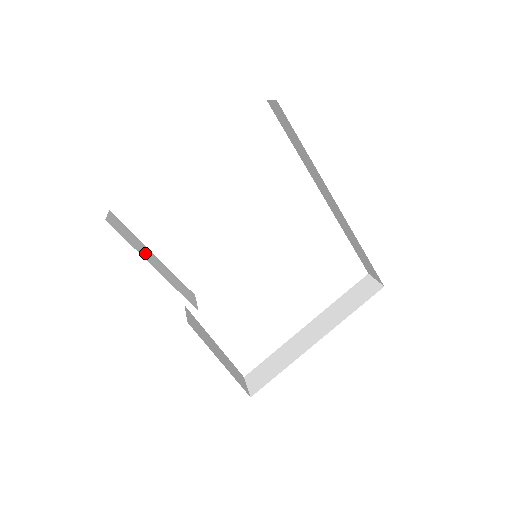
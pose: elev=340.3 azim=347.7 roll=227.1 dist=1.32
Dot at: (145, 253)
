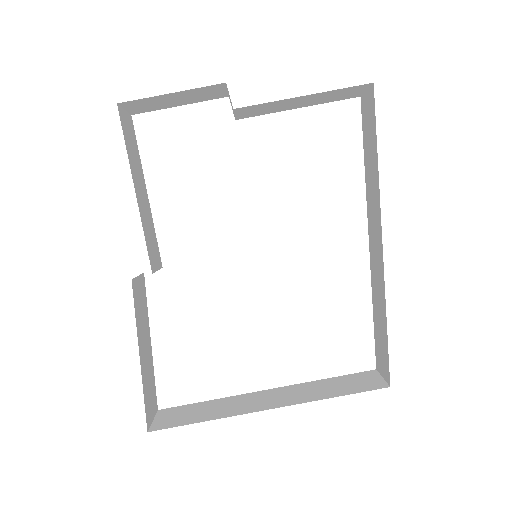
Dot at: (137, 174)
